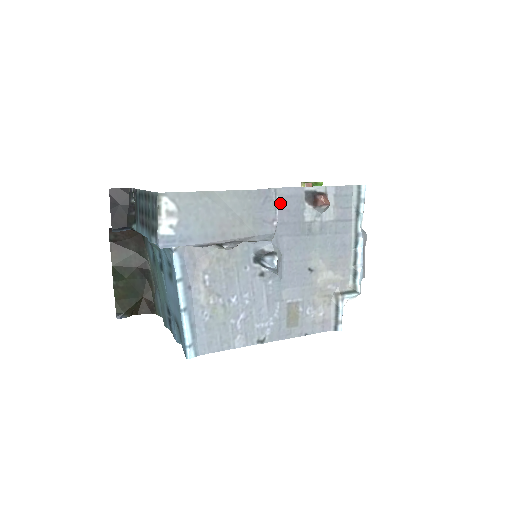
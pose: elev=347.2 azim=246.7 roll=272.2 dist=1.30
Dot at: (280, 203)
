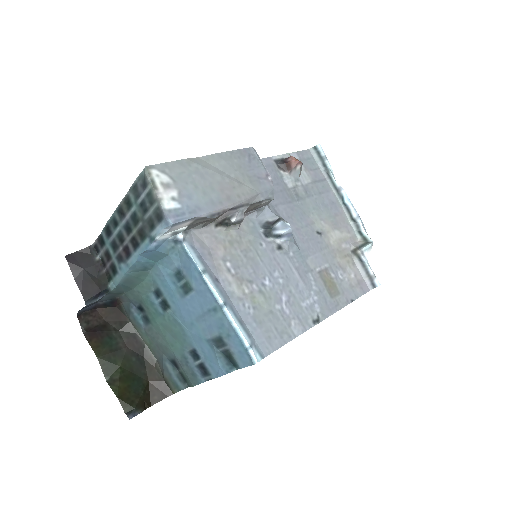
Dot at: occluded
